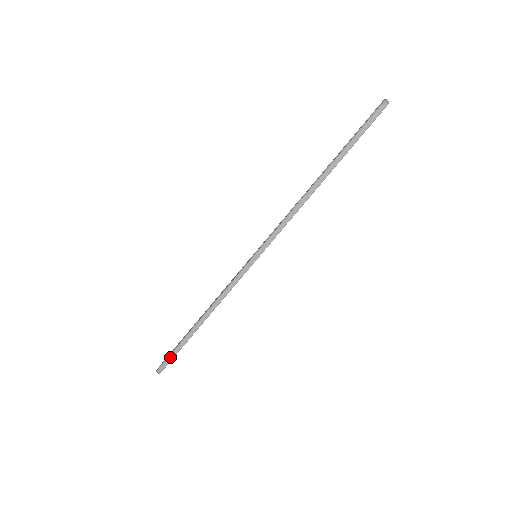
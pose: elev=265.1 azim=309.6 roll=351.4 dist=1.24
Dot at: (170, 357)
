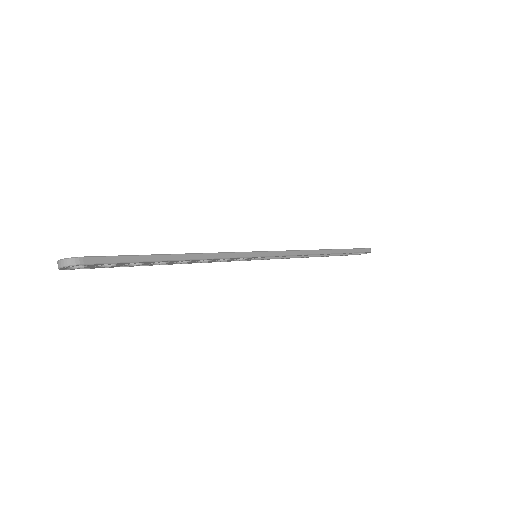
Dot at: (111, 258)
